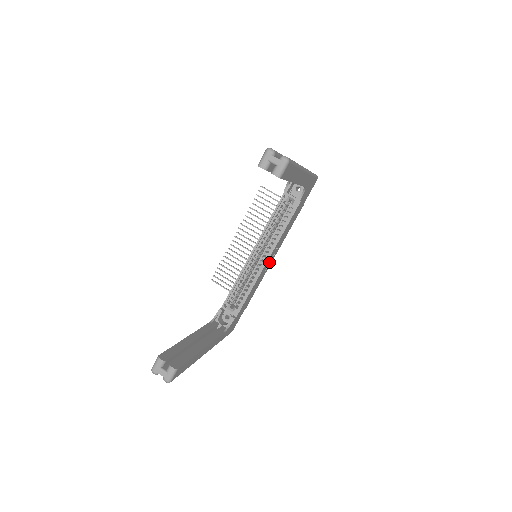
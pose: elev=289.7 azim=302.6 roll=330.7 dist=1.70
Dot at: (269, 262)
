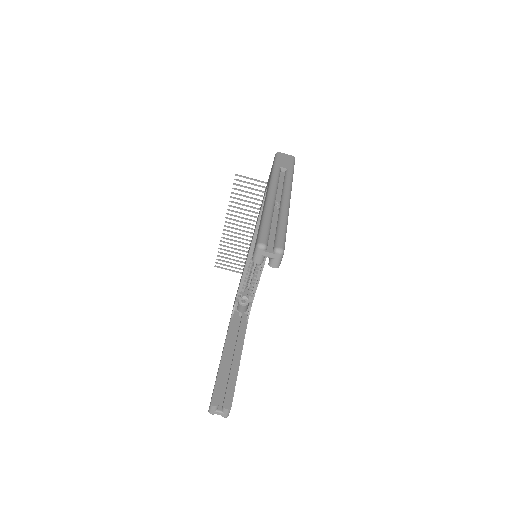
Dot at: occluded
